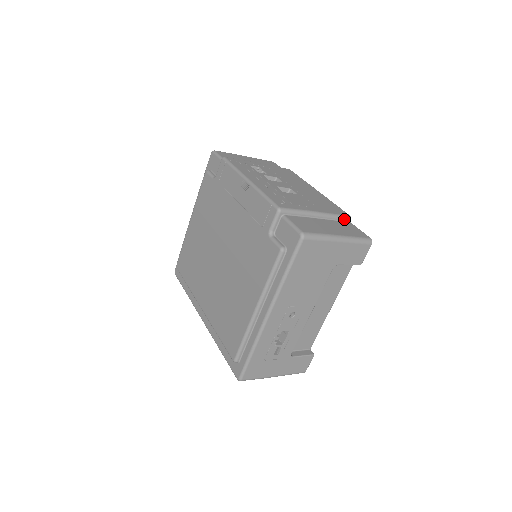
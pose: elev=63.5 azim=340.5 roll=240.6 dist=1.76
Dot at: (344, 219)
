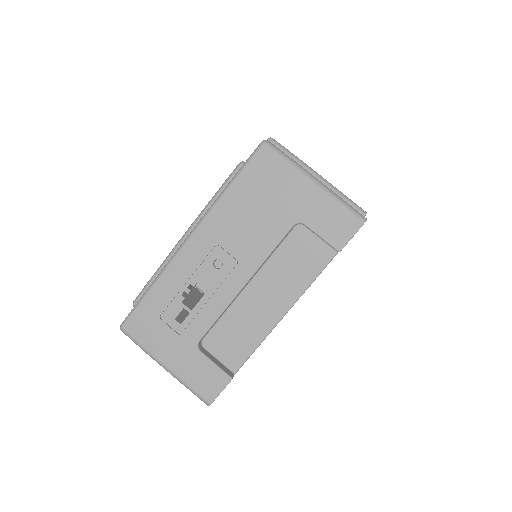
Dot at: (354, 207)
